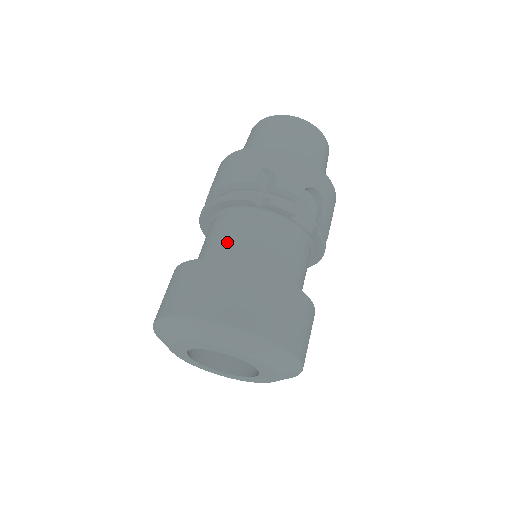
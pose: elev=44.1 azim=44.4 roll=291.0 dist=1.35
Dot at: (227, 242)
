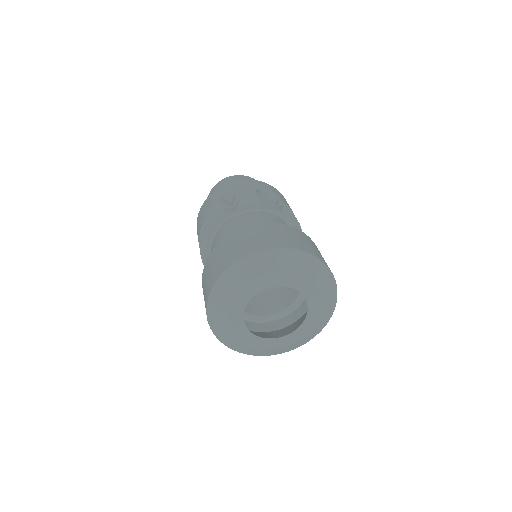
Dot at: occluded
